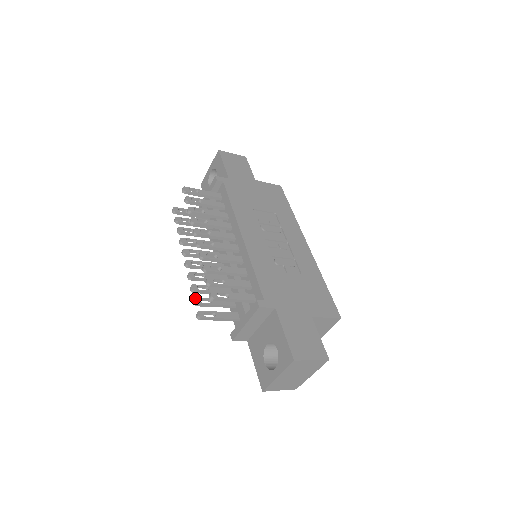
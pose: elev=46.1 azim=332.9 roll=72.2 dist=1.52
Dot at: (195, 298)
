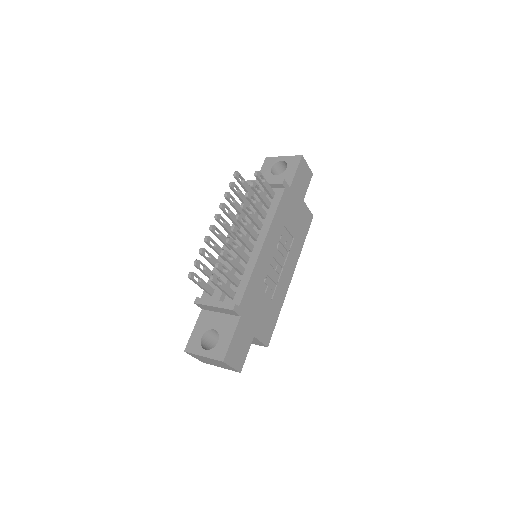
Dot at: (198, 260)
